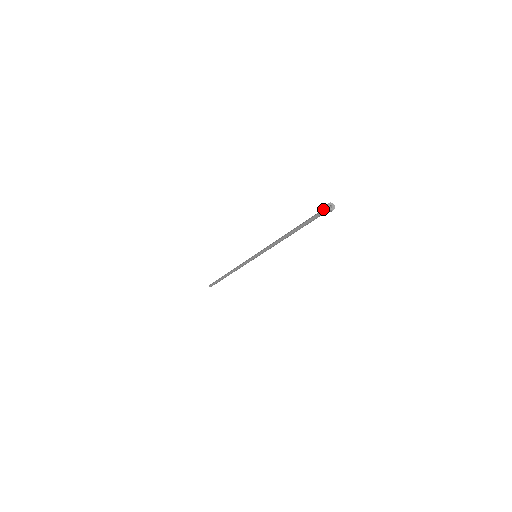
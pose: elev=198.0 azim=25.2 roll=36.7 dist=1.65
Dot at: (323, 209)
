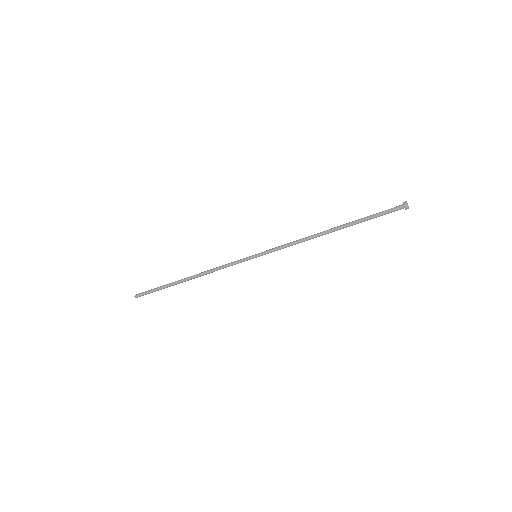
Dot at: (396, 206)
